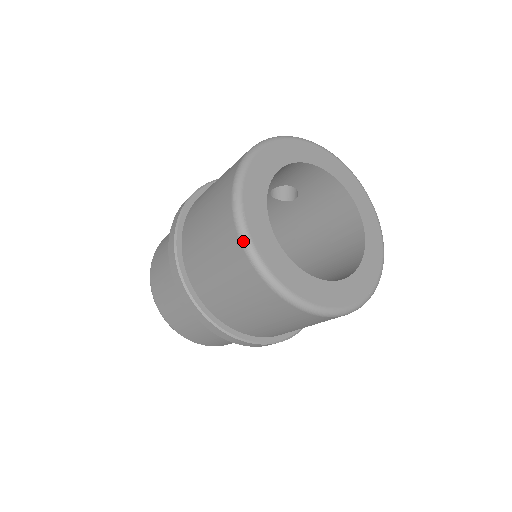
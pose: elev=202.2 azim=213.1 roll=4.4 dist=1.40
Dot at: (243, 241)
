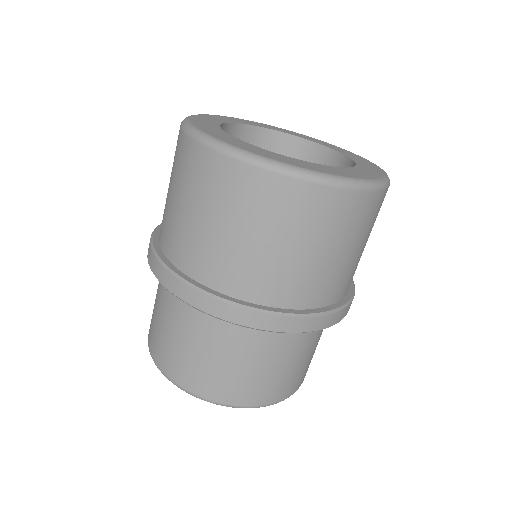
Dot at: occluded
